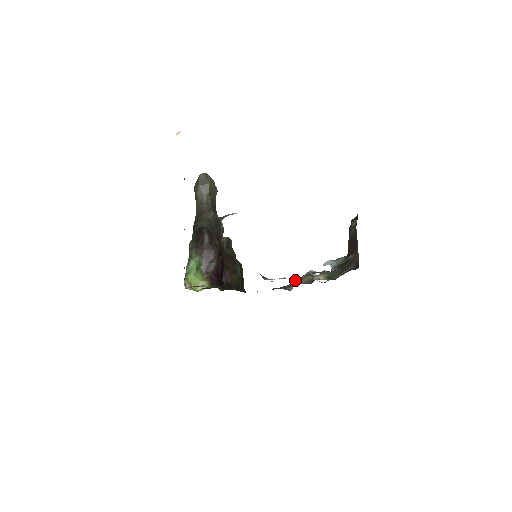
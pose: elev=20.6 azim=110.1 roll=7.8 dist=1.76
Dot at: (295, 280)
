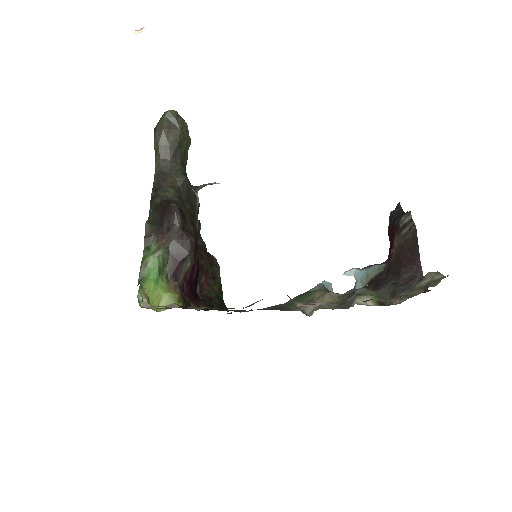
Dot at: (302, 294)
